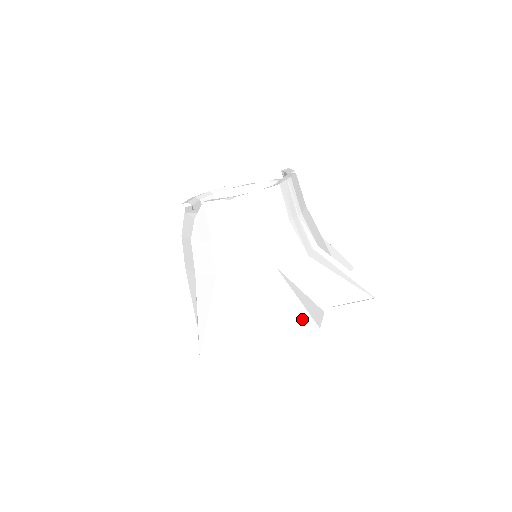
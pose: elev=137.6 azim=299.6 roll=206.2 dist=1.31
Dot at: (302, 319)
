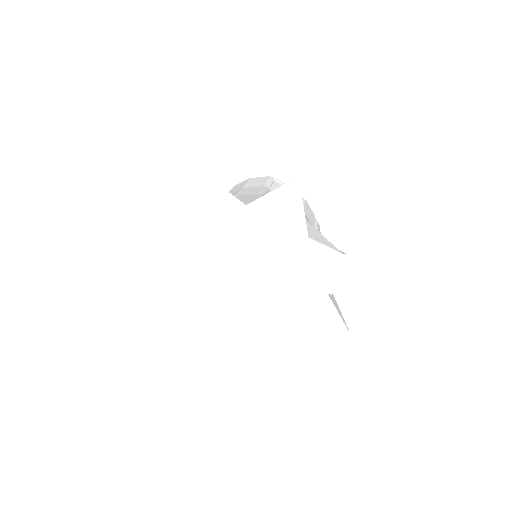
Dot at: occluded
